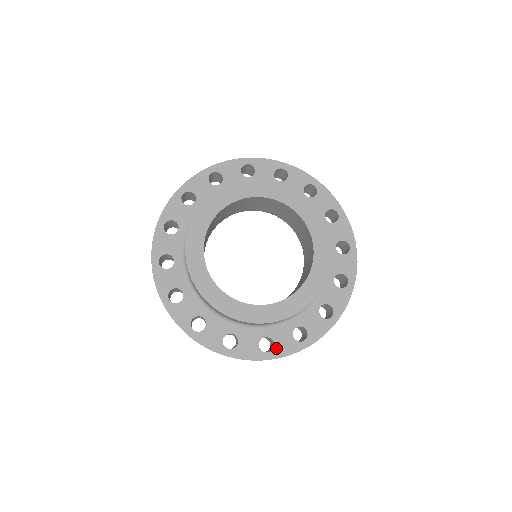
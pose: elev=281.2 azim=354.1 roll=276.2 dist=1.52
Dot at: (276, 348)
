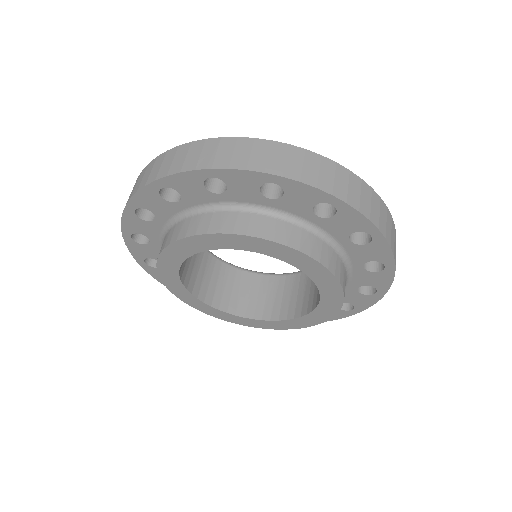
Dot at: (356, 305)
